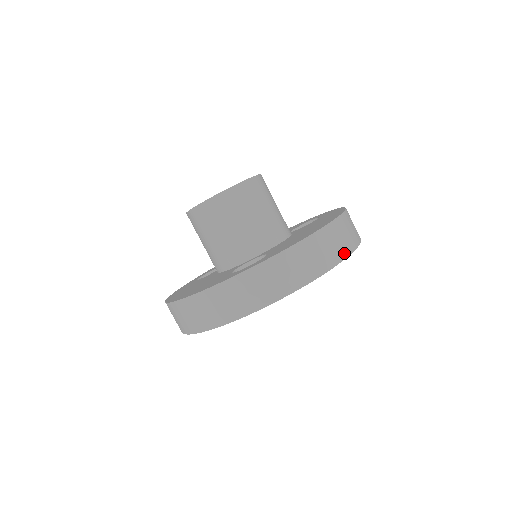
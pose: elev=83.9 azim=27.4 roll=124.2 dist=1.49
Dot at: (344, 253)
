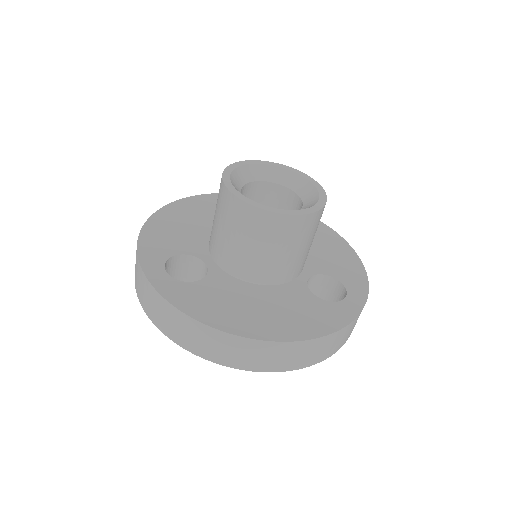
Dot at: (229, 363)
